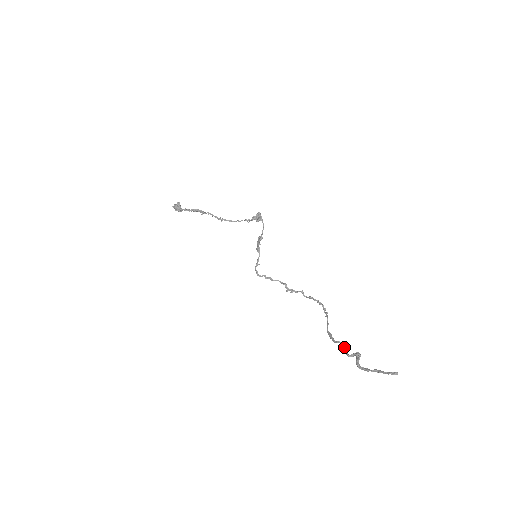
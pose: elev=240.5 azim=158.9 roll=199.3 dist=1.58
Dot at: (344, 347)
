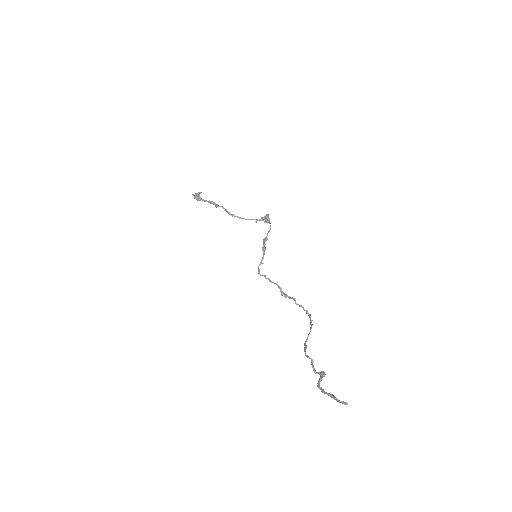
Dot at: (312, 363)
